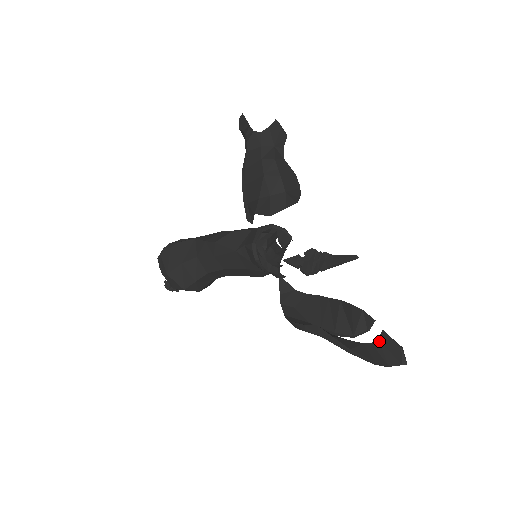
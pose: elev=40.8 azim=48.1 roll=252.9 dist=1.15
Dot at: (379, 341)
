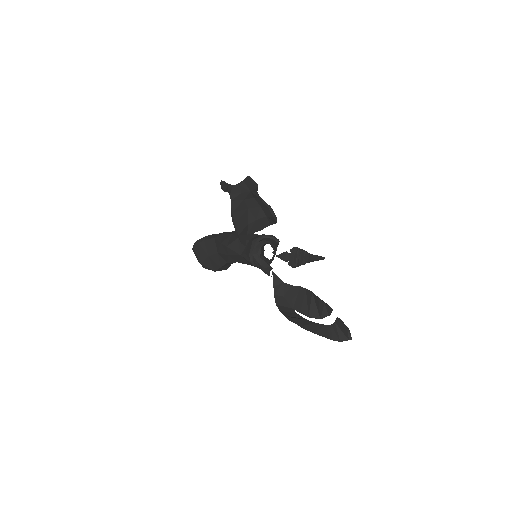
Dot at: (335, 324)
